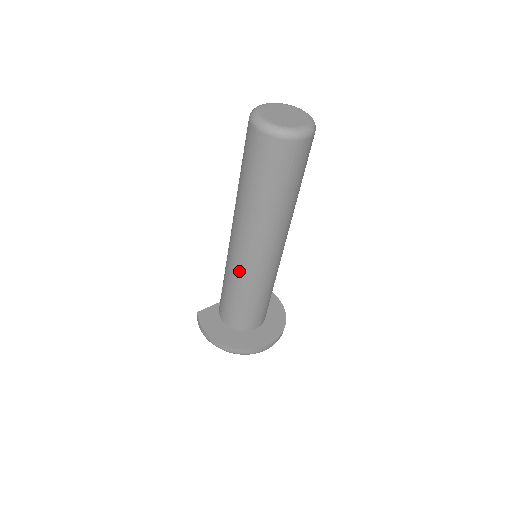
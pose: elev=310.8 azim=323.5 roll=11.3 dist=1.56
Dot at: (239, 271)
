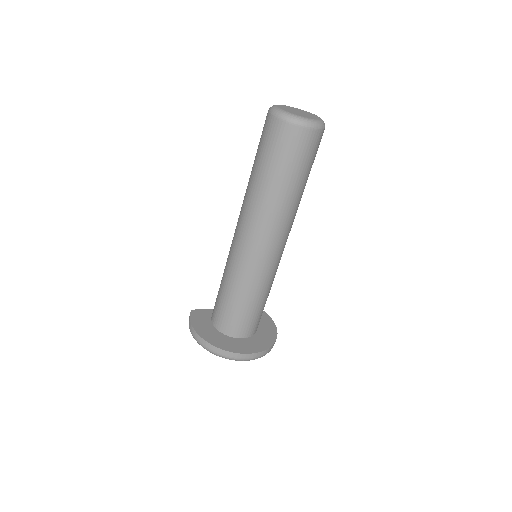
Dot at: (235, 261)
